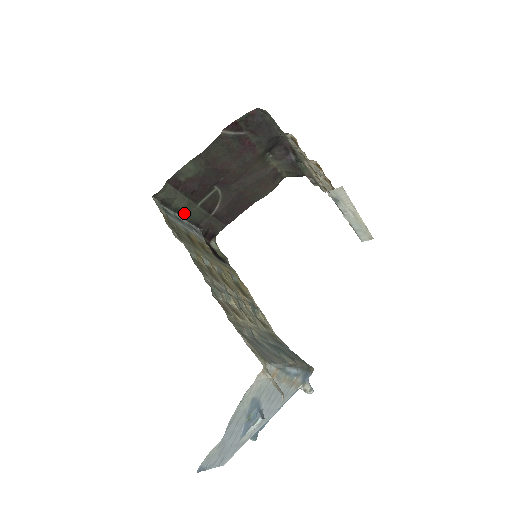
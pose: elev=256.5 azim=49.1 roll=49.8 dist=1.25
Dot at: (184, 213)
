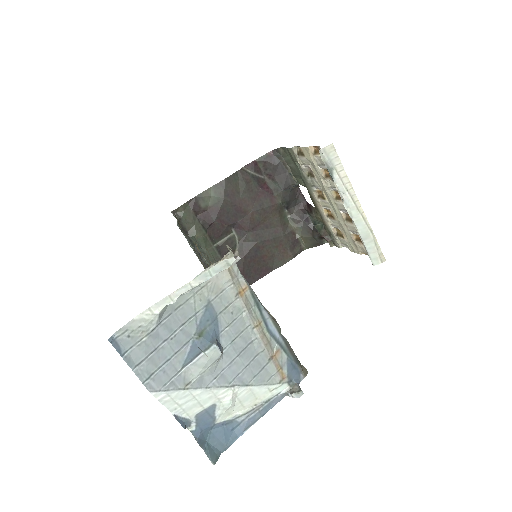
Dot at: occluded
